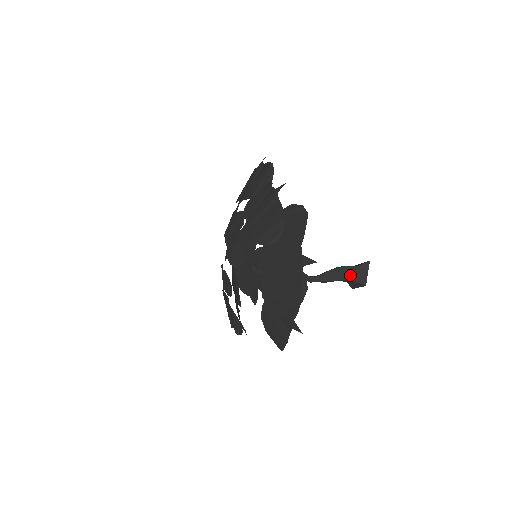
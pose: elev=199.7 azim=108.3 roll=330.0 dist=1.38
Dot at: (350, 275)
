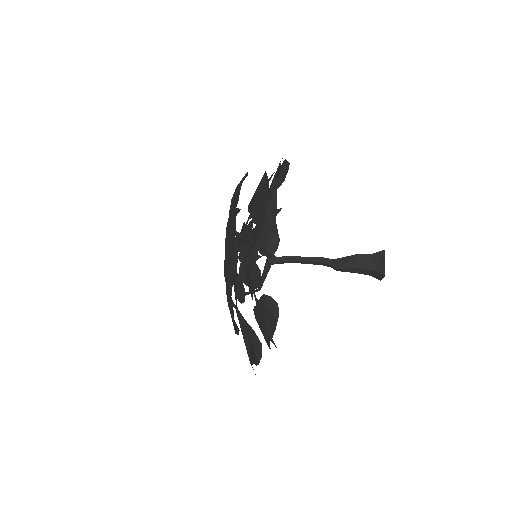
Dot at: (363, 272)
